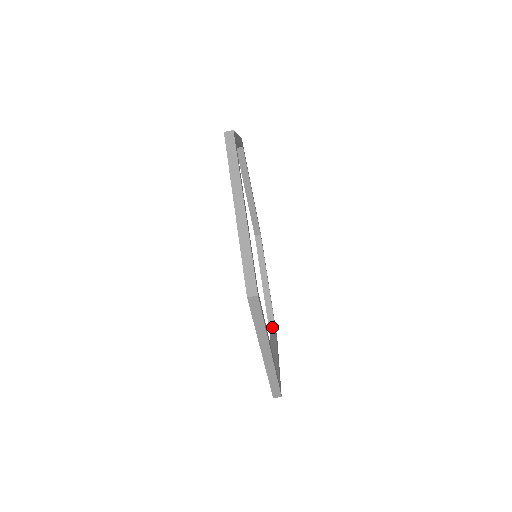
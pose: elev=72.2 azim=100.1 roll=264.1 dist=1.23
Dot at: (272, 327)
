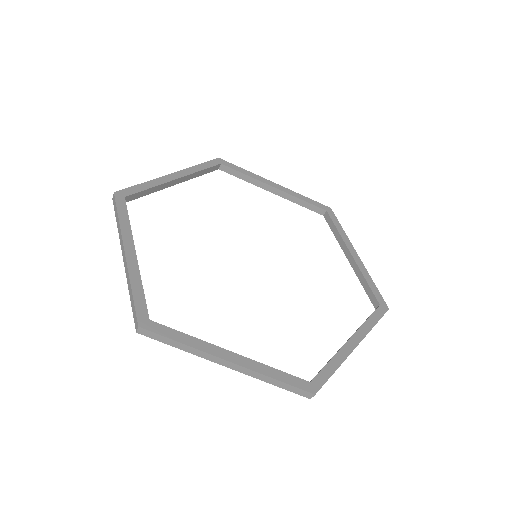
Dot at: (374, 301)
